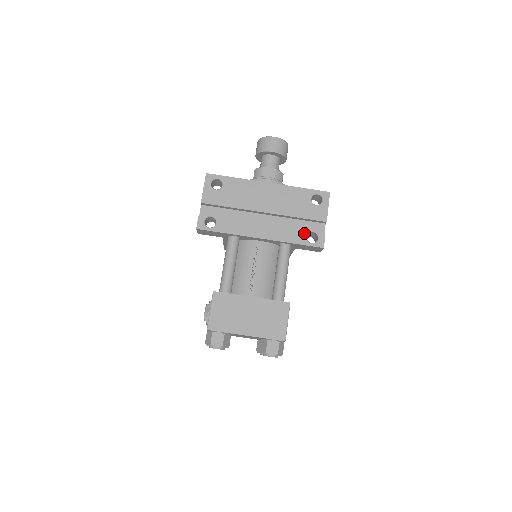
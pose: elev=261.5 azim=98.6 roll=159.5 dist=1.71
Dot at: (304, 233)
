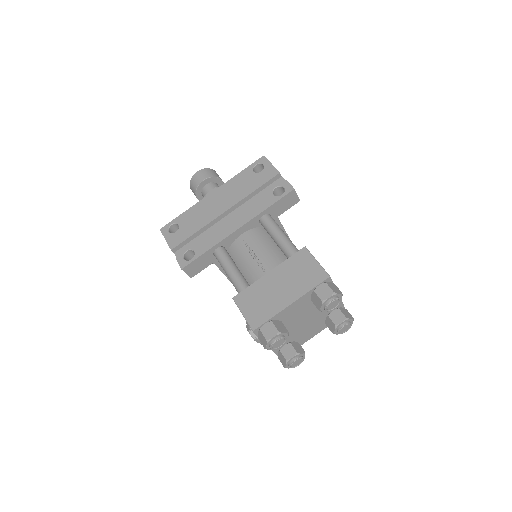
Dot at: (269, 195)
